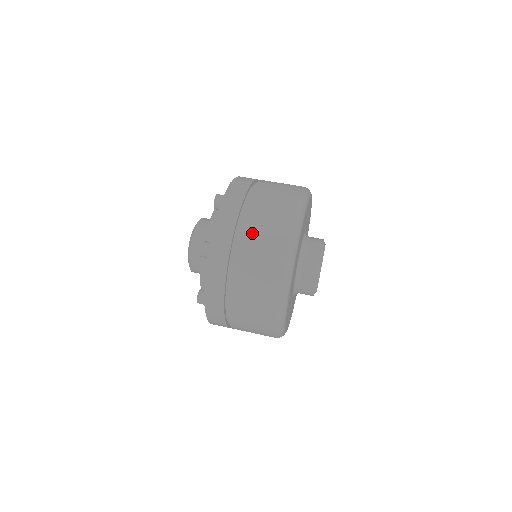
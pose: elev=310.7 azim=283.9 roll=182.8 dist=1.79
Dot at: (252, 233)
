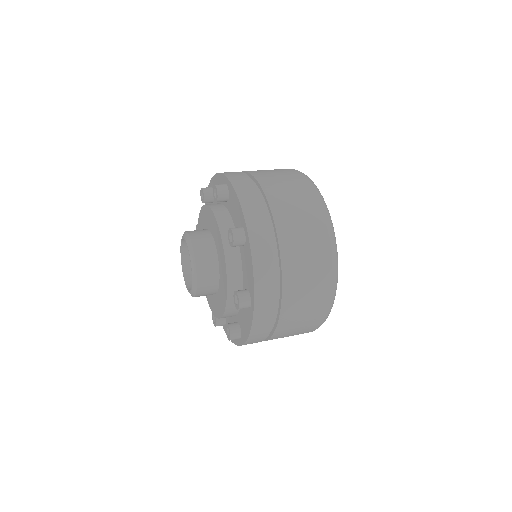
Dot at: (296, 275)
